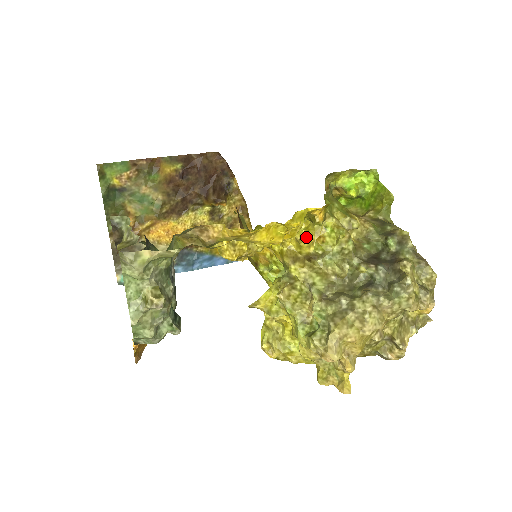
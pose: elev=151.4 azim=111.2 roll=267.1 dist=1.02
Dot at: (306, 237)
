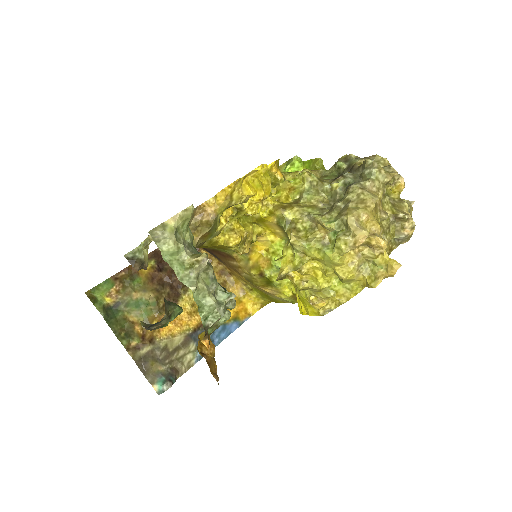
Dot at: (280, 196)
